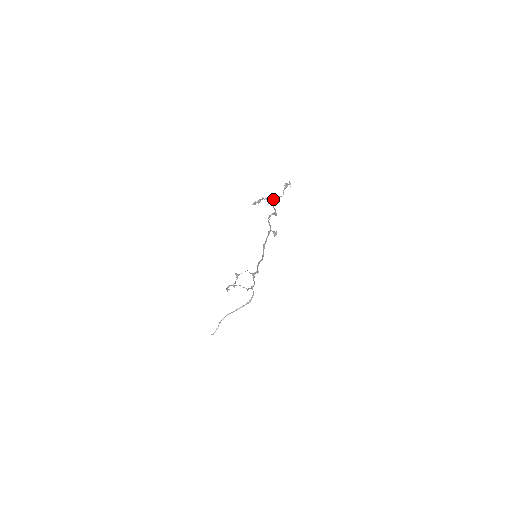
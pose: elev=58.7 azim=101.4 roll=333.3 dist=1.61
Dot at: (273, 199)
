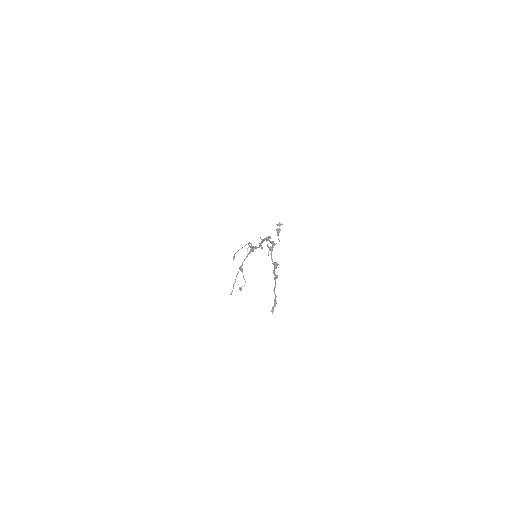
Dot at: (276, 265)
